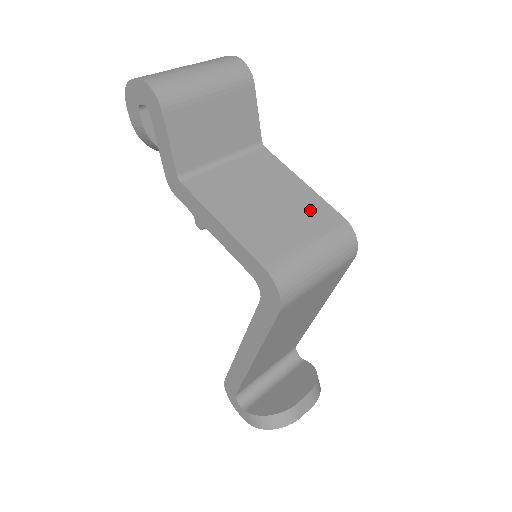
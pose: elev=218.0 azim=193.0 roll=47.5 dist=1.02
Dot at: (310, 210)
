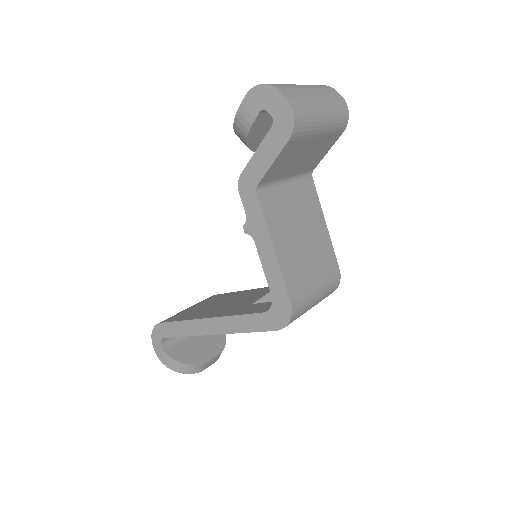
Dot at: (324, 255)
